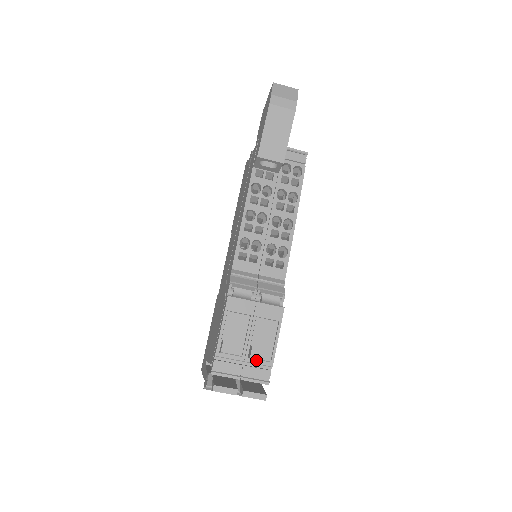
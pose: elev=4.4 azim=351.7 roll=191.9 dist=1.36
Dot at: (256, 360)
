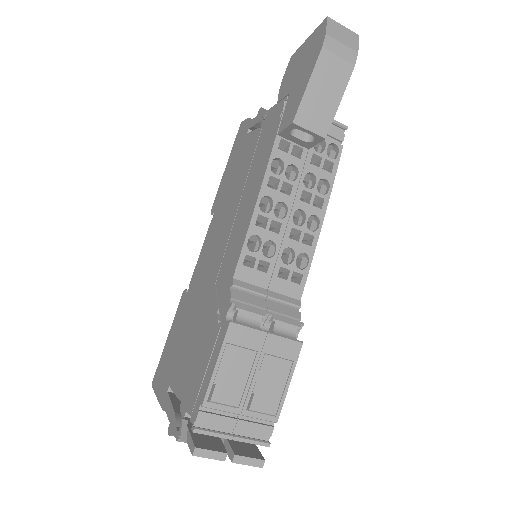
Dot at: (257, 413)
